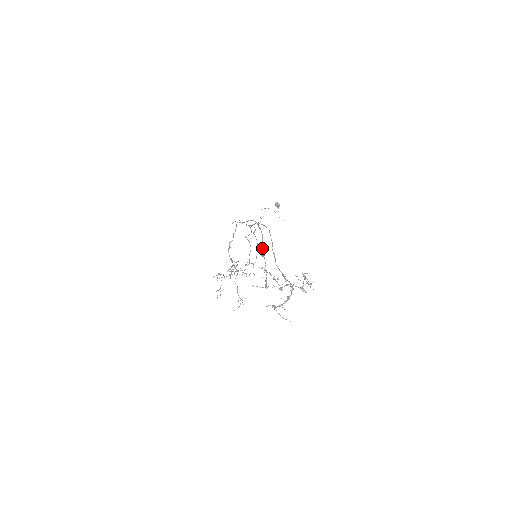
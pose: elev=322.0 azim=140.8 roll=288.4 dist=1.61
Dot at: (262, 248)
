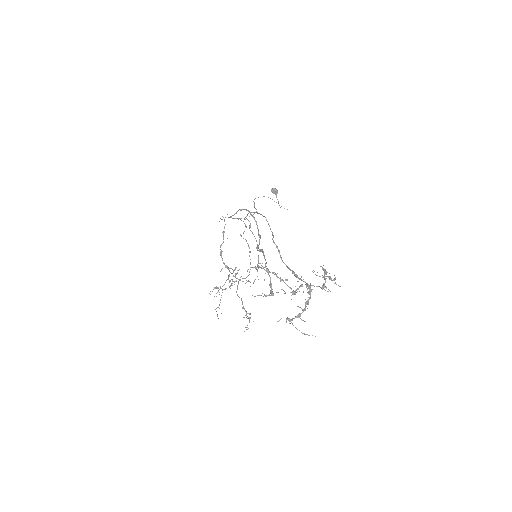
Dot at: (259, 241)
